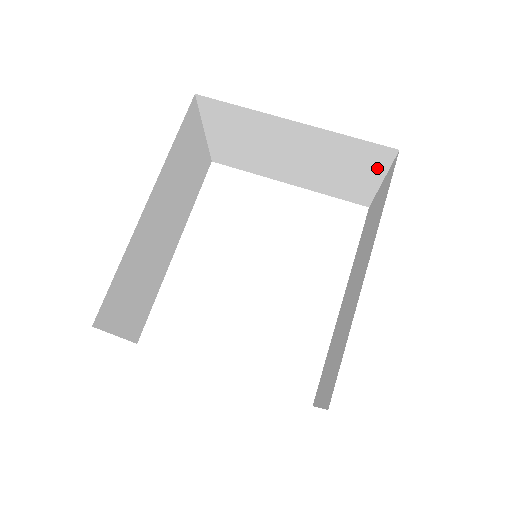
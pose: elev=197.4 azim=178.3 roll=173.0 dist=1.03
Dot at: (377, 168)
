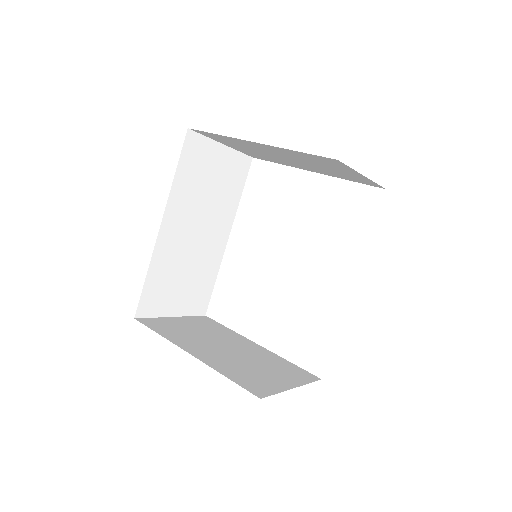
Dot at: (345, 168)
